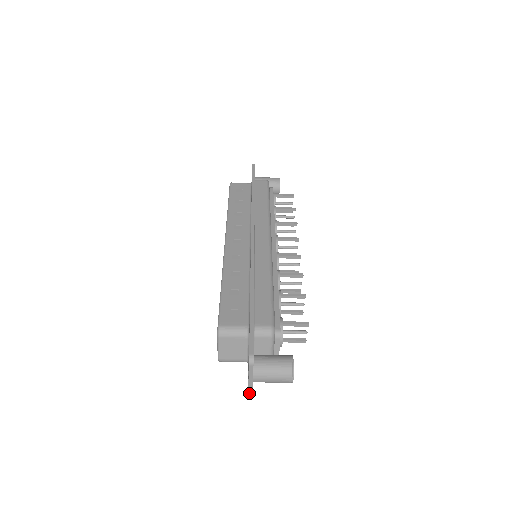
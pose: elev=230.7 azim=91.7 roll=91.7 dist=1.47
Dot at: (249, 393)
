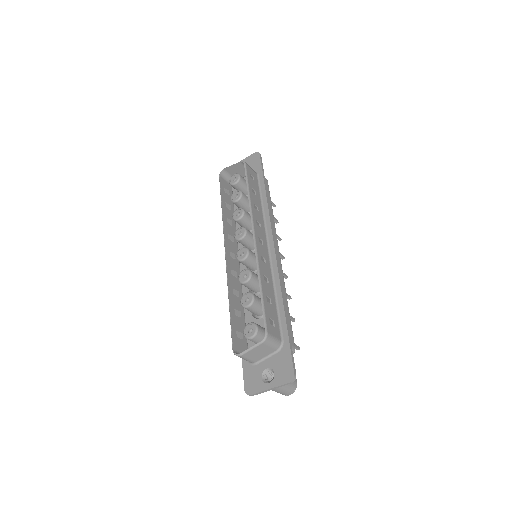
Dot at: (255, 394)
